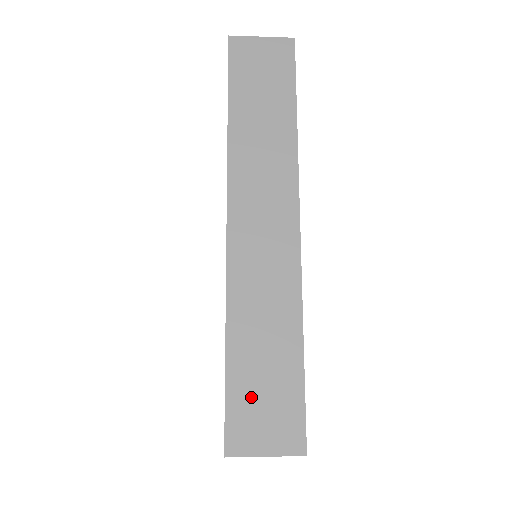
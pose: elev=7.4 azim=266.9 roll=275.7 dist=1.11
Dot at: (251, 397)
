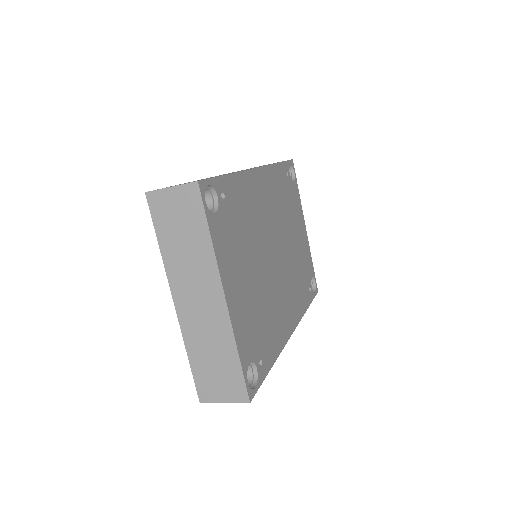
Dot at: occluded
